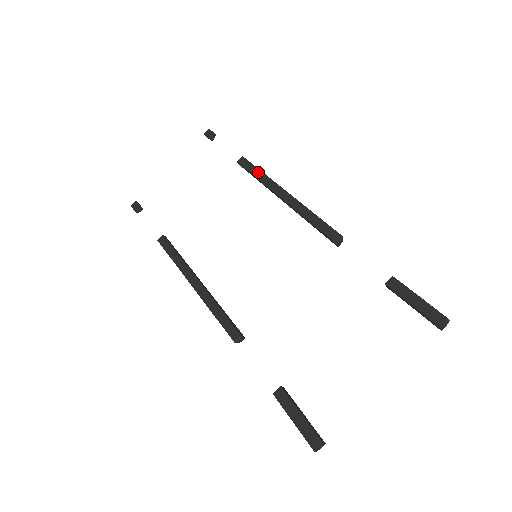
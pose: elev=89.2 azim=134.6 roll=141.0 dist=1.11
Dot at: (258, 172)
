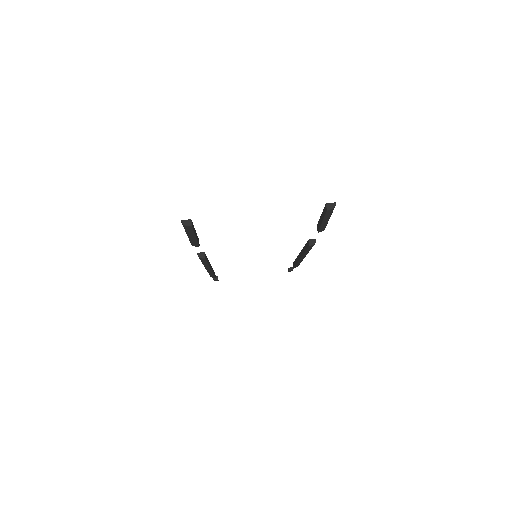
Dot at: occluded
